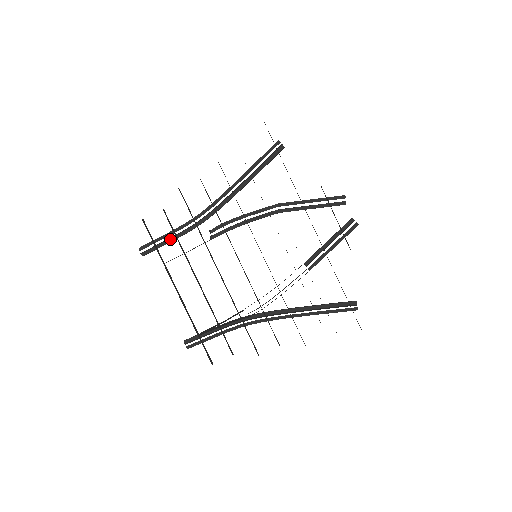
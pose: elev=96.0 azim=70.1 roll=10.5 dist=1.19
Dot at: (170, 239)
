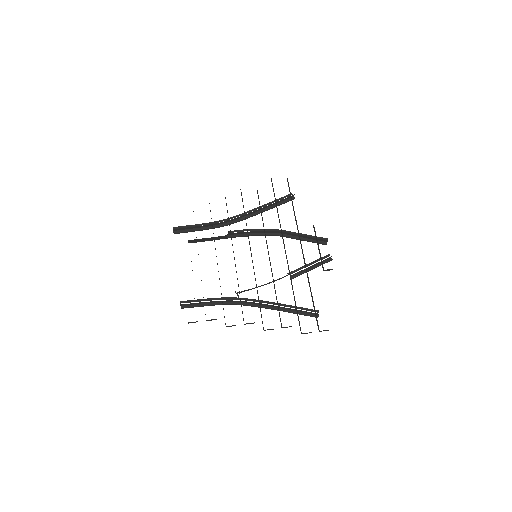
Dot at: (198, 228)
